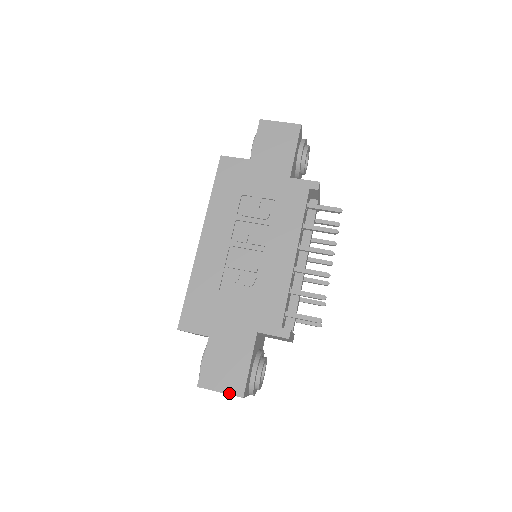
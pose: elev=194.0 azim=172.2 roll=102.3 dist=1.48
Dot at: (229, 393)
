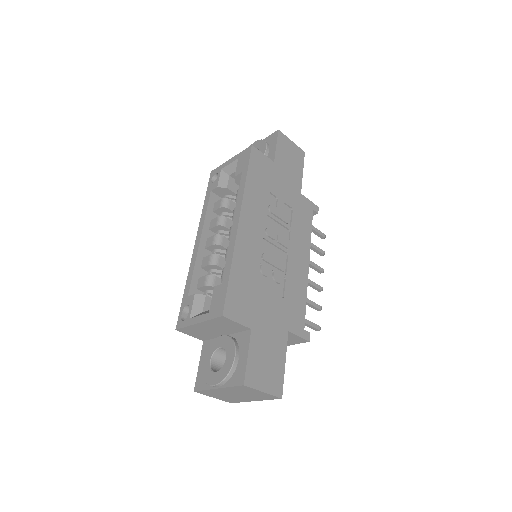
Dot at: (271, 393)
